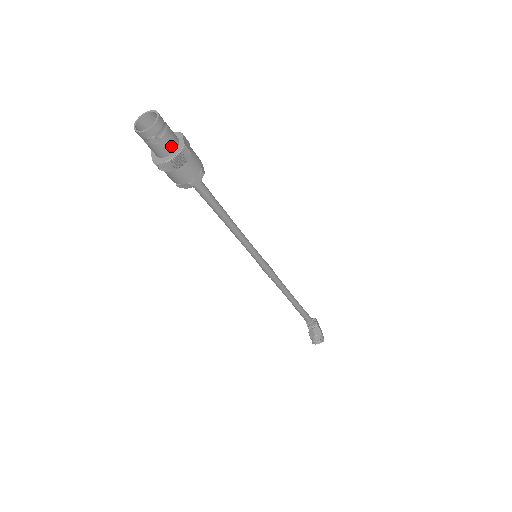
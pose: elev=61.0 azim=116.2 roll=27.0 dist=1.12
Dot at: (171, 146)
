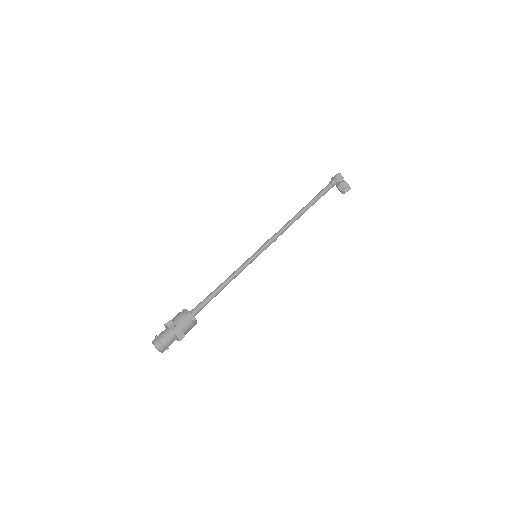
Dot at: (174, 340)
